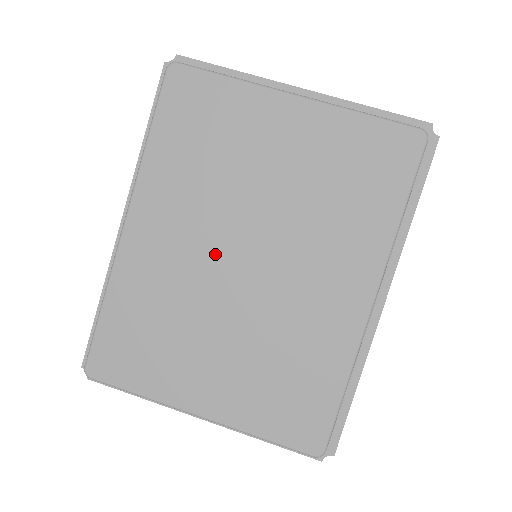
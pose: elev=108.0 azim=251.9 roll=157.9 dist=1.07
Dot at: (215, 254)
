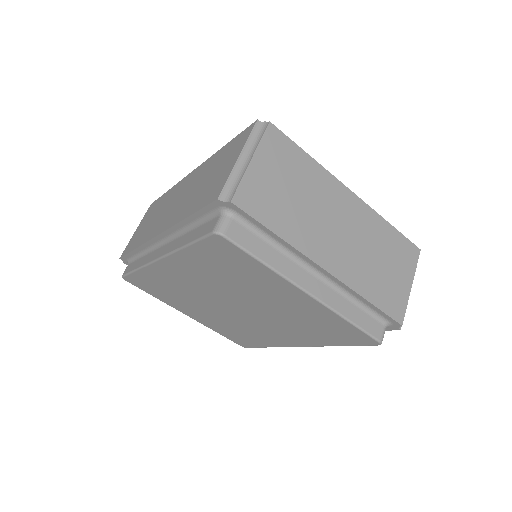
Dot at: (216, 297)
